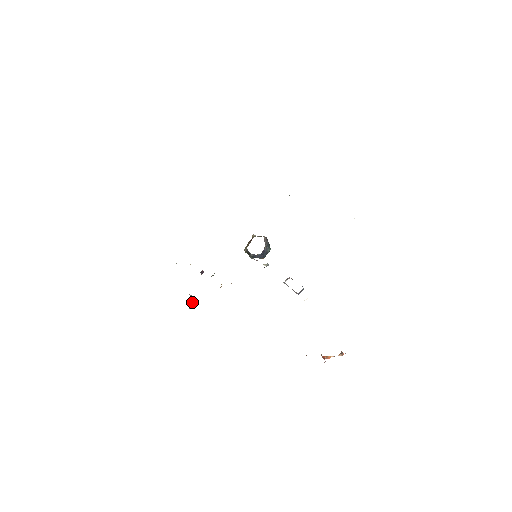
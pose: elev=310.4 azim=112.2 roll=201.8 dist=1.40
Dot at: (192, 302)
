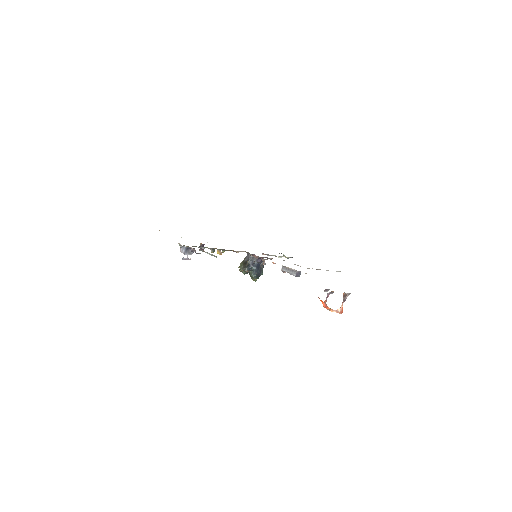
Dot at: (190, 249)
